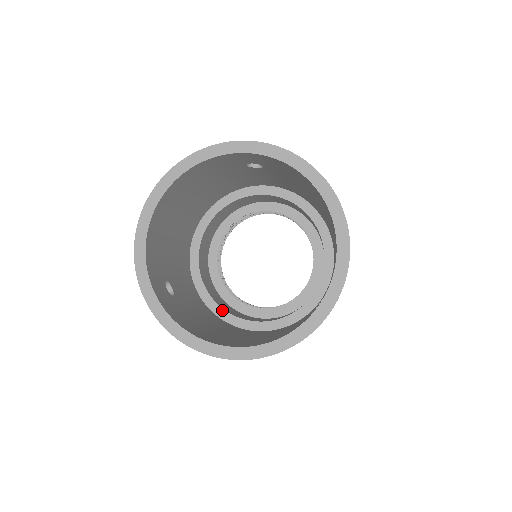
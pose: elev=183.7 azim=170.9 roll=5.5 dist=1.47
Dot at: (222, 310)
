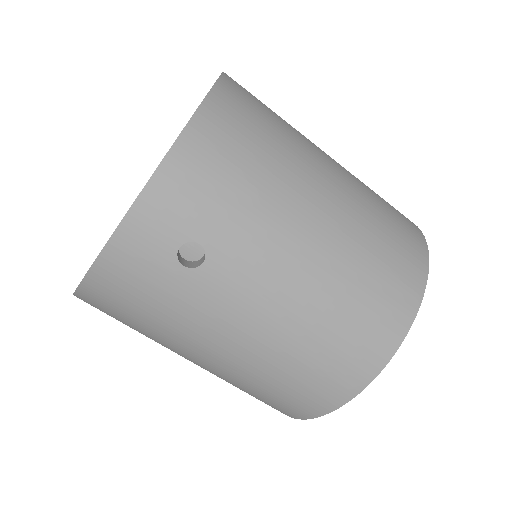
Dot at: occluded
